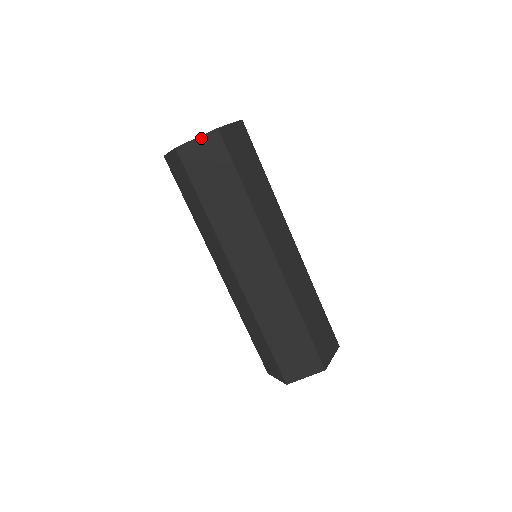
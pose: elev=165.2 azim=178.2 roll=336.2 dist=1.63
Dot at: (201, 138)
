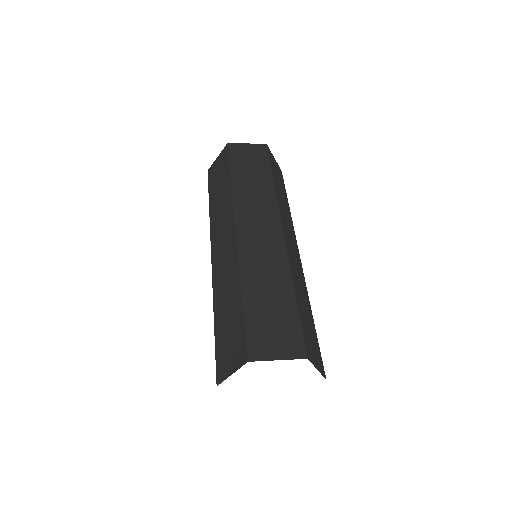
Dot at: (219, 156)
